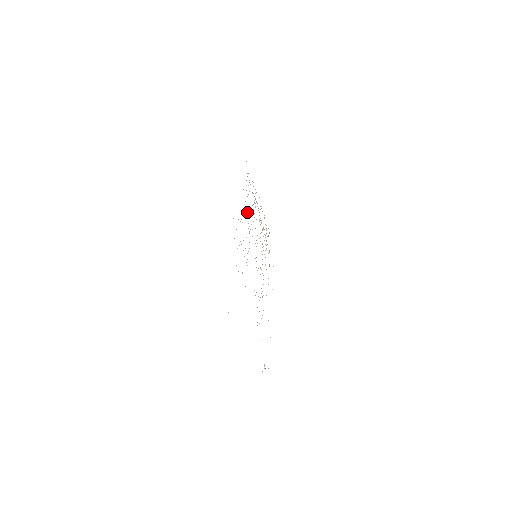
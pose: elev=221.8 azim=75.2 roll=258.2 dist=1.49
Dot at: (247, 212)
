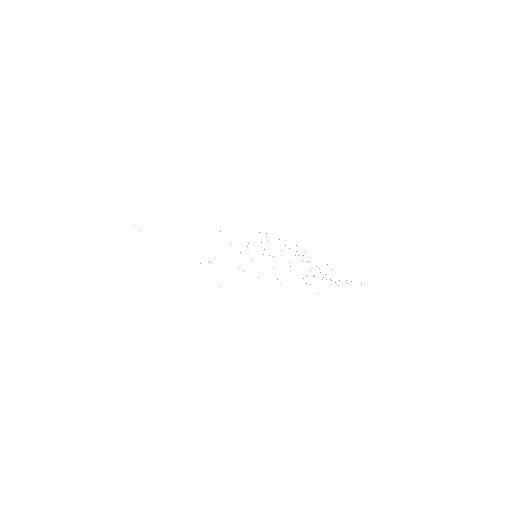
Dot at: occluded
